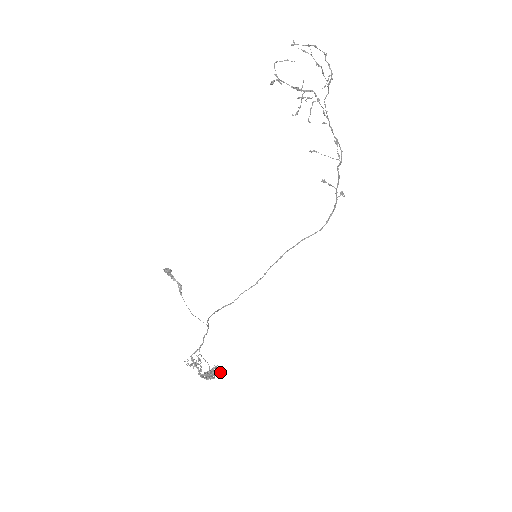
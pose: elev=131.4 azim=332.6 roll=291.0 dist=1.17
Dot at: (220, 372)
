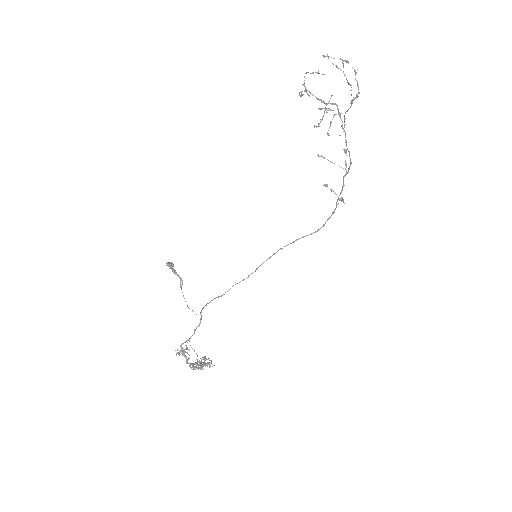
Dot at: occluded
